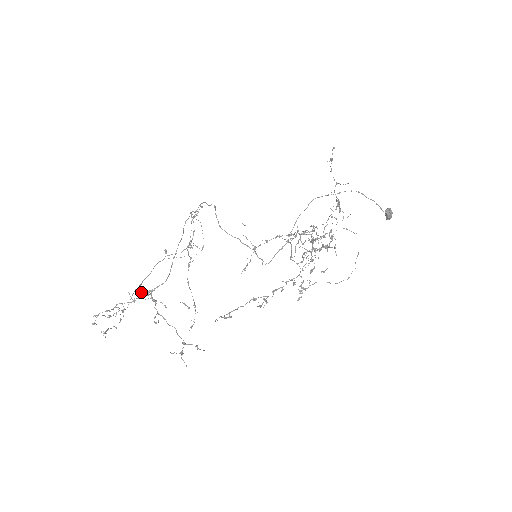
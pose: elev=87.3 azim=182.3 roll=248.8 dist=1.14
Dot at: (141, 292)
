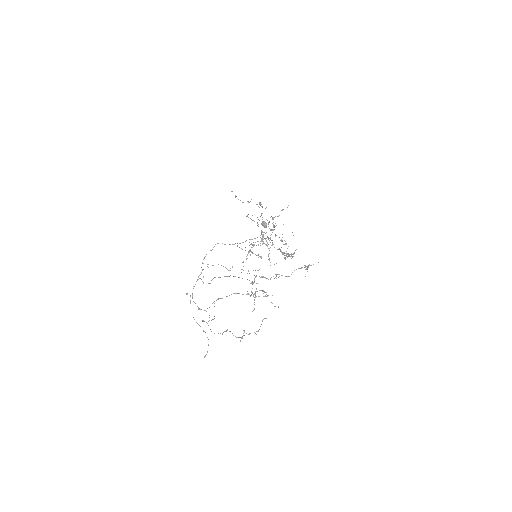
Dot at: occluded
